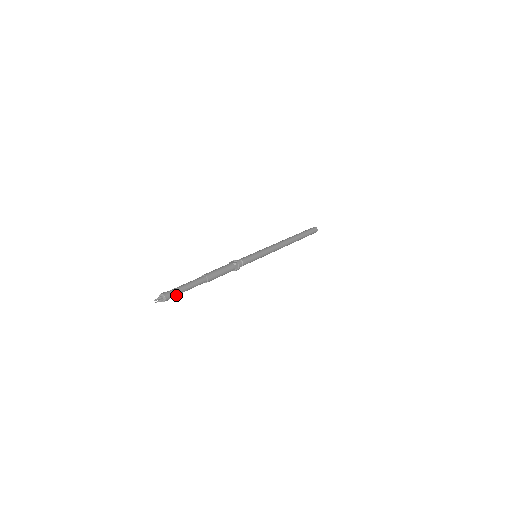
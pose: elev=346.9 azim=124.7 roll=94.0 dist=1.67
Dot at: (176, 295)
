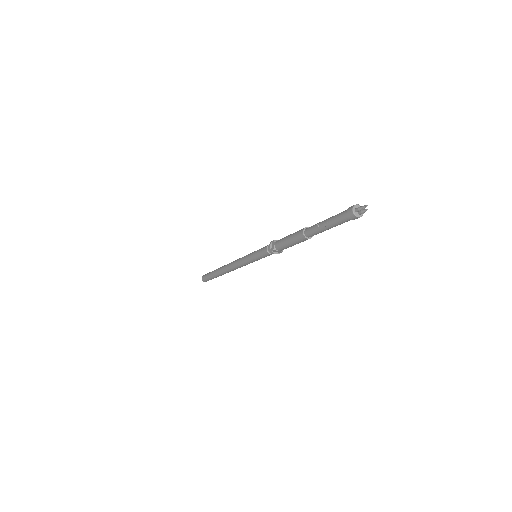
Dot at: occluded
